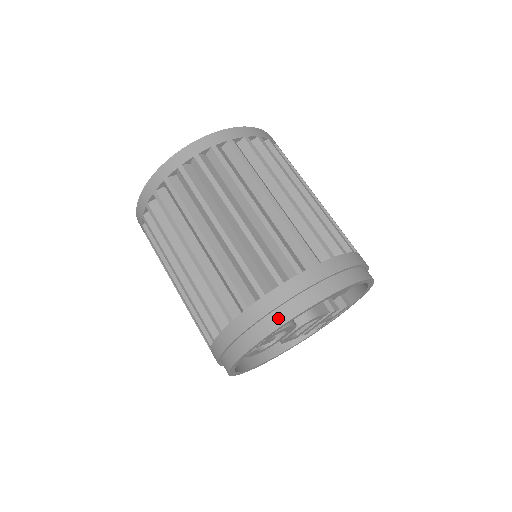
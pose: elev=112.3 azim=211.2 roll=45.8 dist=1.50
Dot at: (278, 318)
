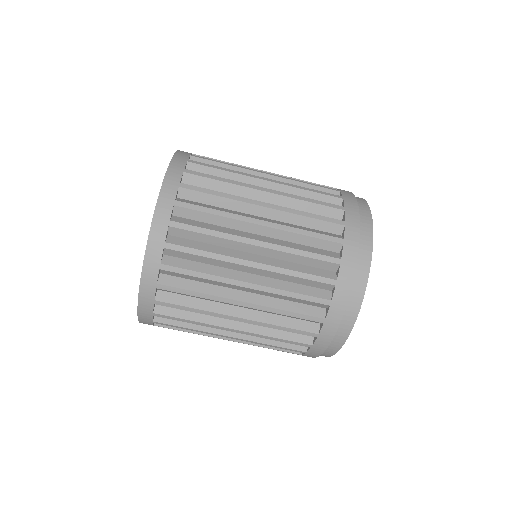
Dot at: (340, 337)
